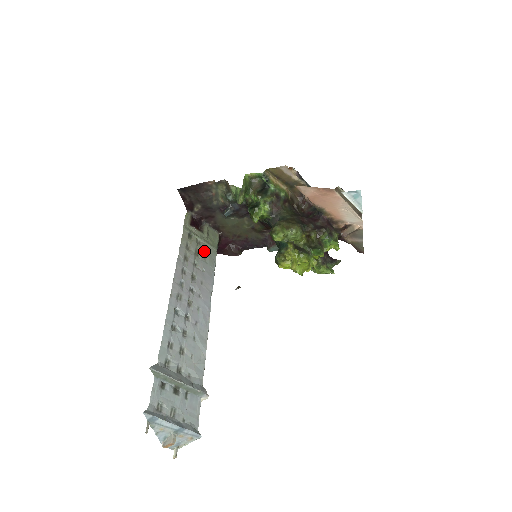
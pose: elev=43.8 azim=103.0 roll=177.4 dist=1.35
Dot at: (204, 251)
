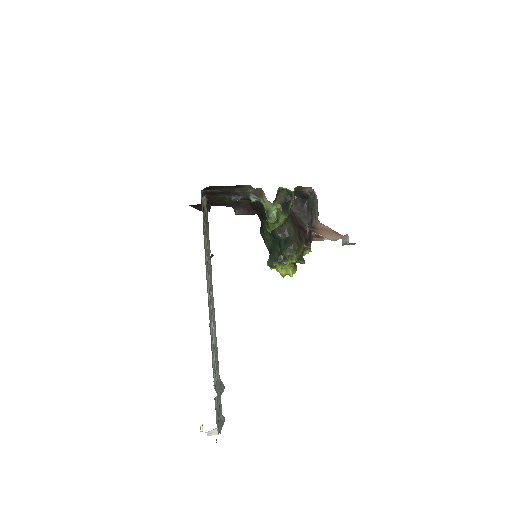
Dot at: (207, 236)
